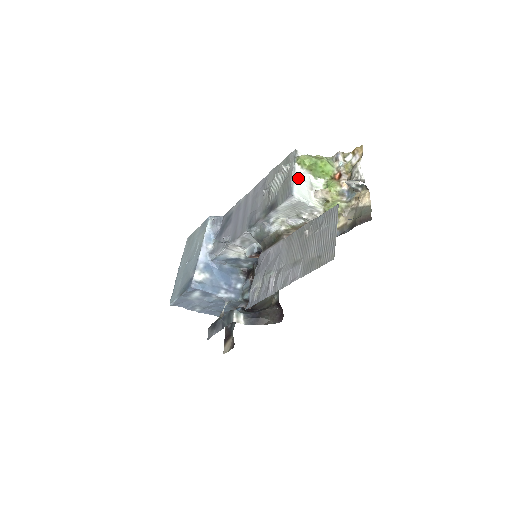
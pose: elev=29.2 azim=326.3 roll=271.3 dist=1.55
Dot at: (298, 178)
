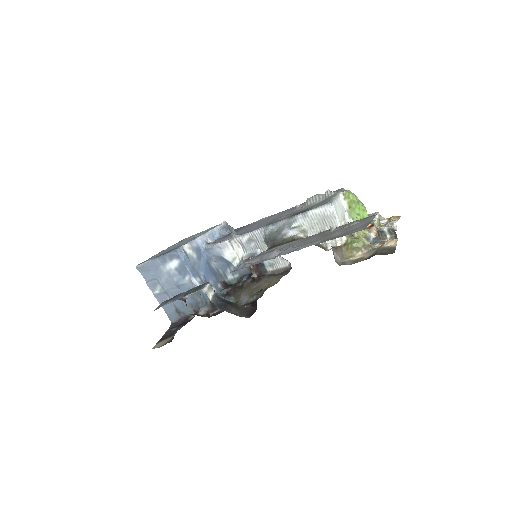
Dot at: (339, 202)
